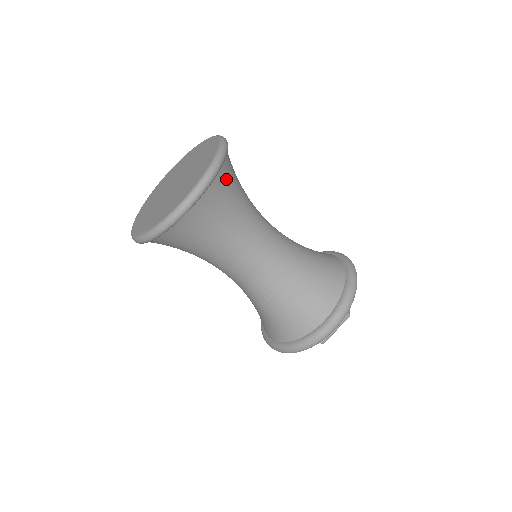
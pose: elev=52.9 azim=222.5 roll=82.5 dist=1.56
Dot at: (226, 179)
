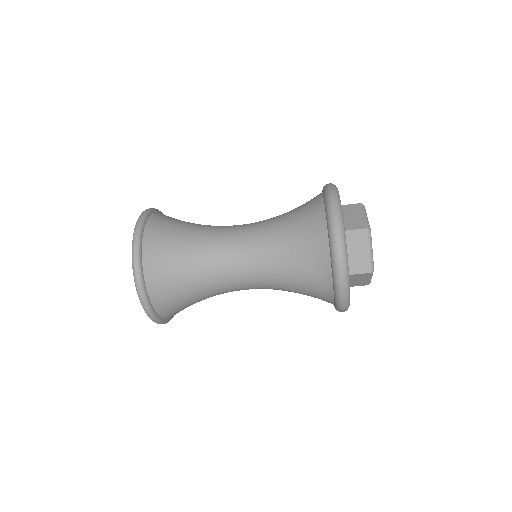
Dot at: (157, 236)
